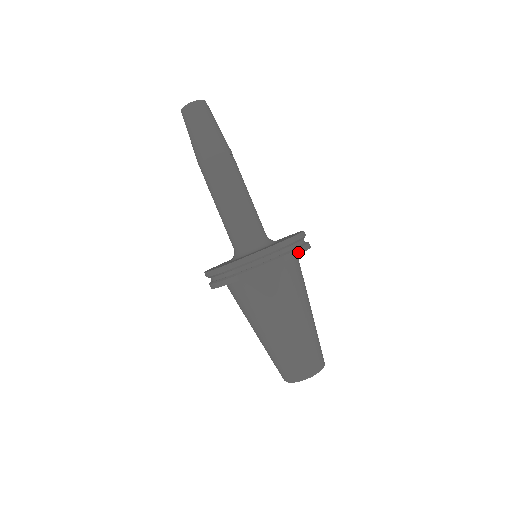
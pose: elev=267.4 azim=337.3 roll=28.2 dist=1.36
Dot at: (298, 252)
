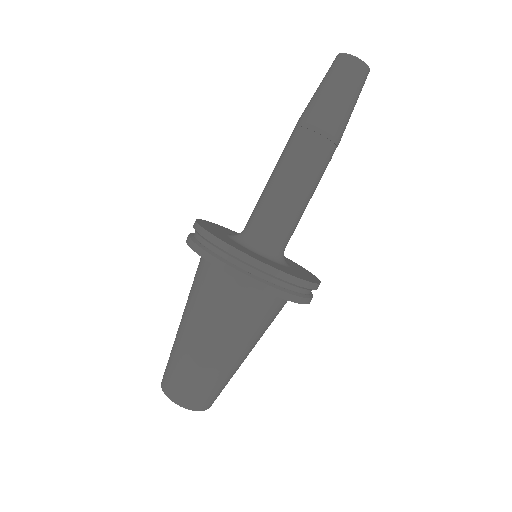
Dot at: (301, 301)
